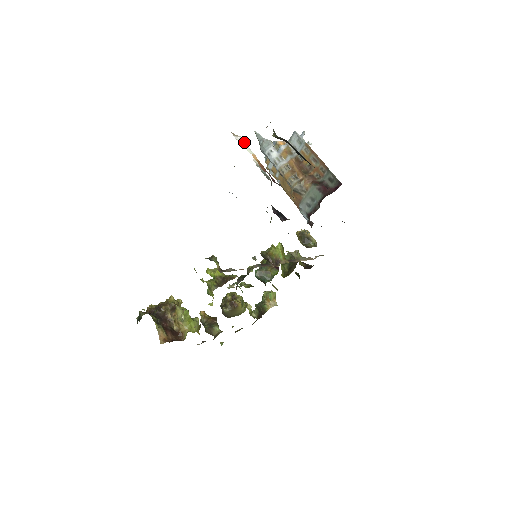
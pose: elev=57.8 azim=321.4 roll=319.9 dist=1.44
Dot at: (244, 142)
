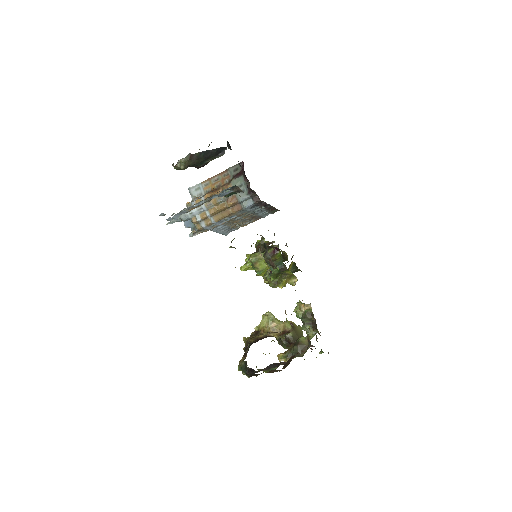
Dot at: occluded
